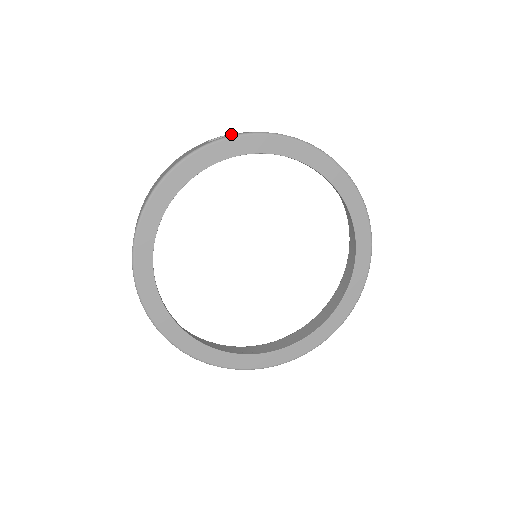
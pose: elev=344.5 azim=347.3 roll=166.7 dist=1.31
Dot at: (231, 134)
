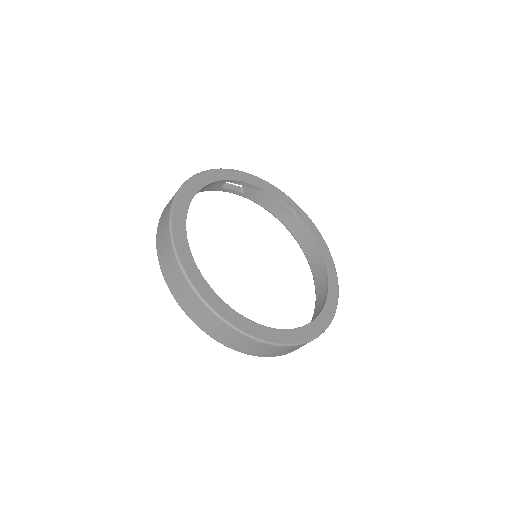
Dot at: (235, 185)
